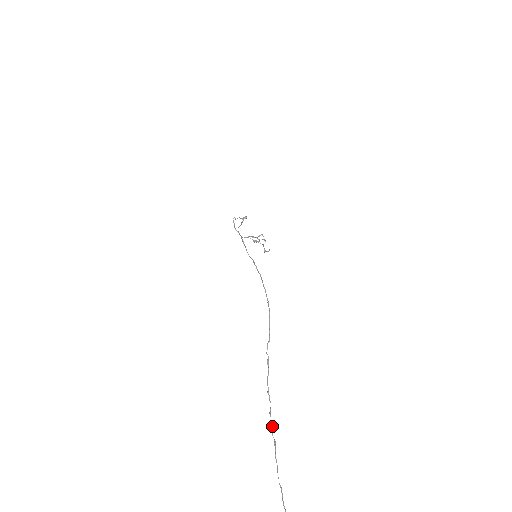
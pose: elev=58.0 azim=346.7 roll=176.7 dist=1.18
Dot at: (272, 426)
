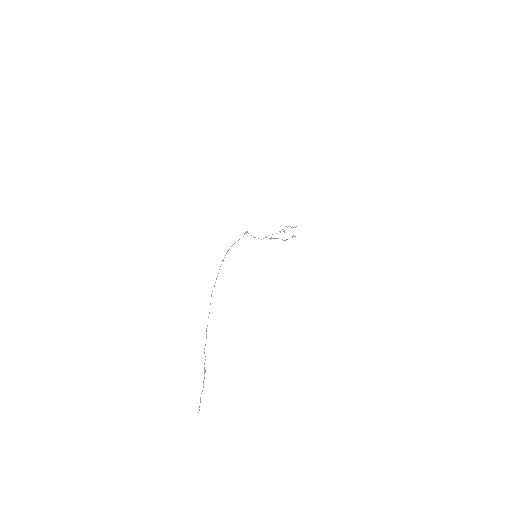
Dot at: (204, 371)
